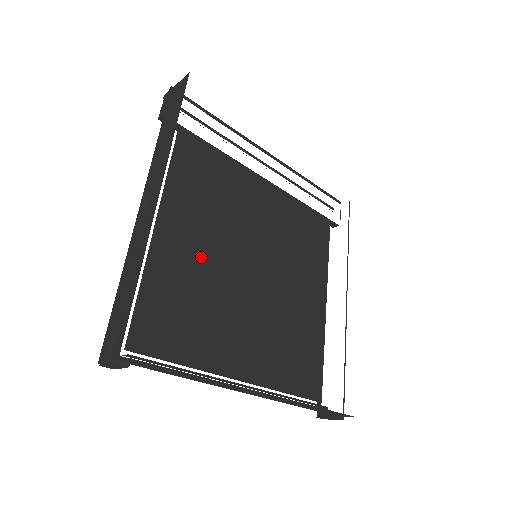
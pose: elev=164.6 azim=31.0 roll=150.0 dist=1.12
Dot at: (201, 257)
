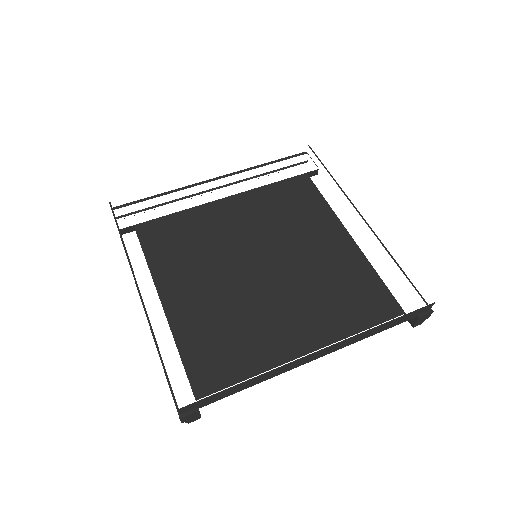
Dot at: (211, 294)
